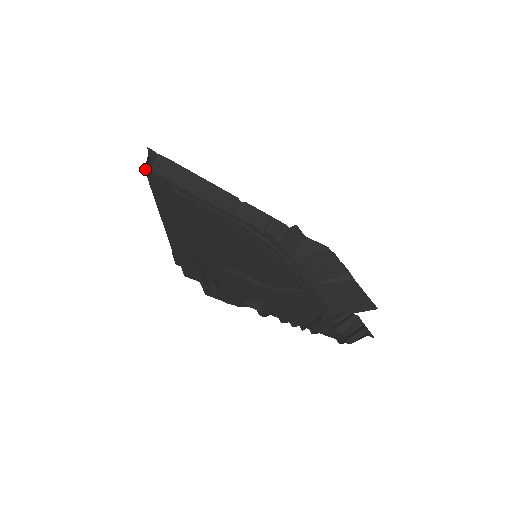
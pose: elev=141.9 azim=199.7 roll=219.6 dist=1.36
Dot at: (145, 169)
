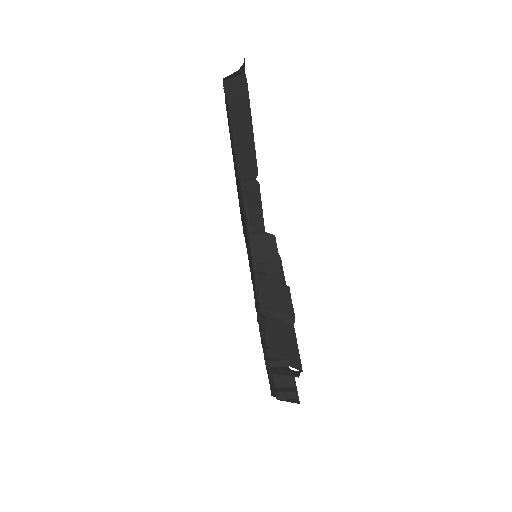
Dot at: occluded
